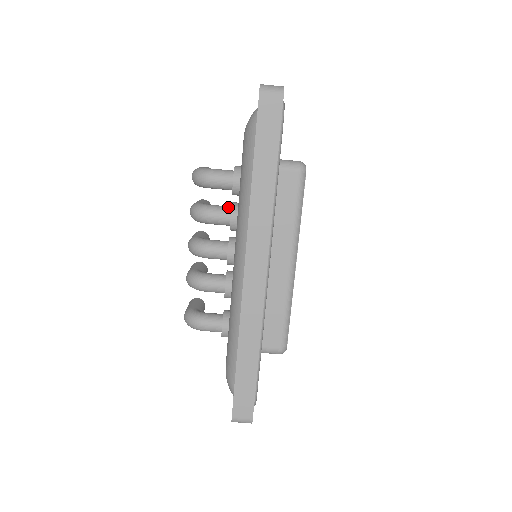
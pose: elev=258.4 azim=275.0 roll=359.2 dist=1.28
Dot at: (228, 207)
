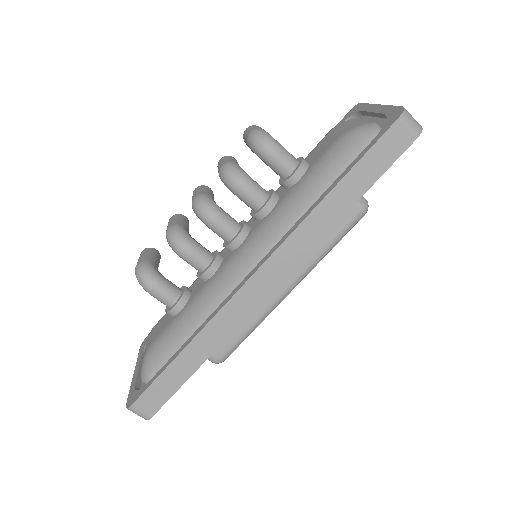
Dot at: (267, 192)
